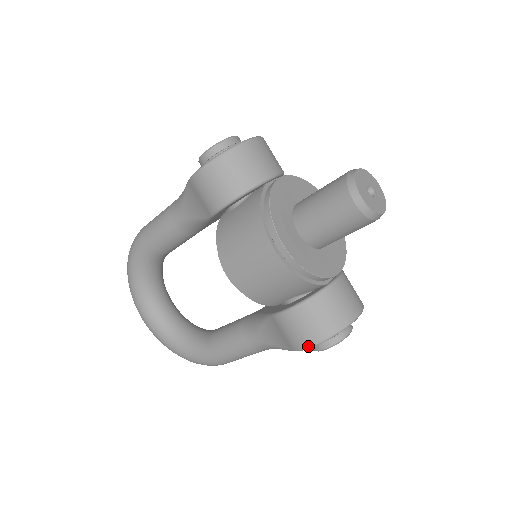
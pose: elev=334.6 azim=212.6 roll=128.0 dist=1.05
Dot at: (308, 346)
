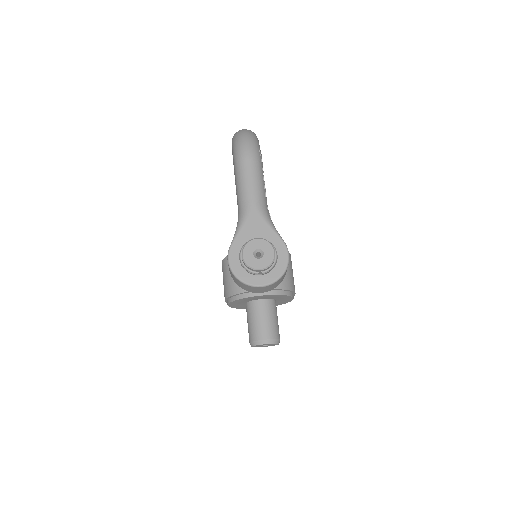
Dot at: occluded
